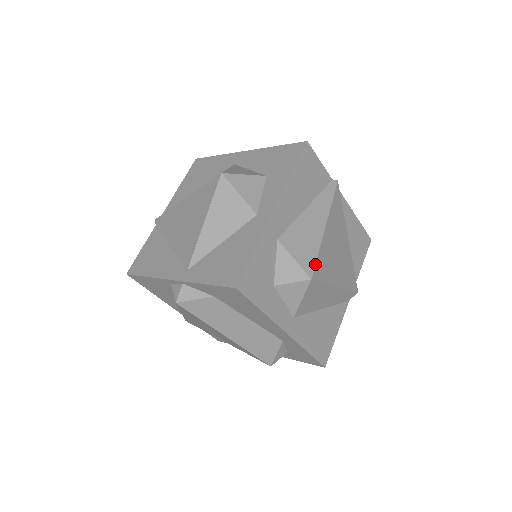
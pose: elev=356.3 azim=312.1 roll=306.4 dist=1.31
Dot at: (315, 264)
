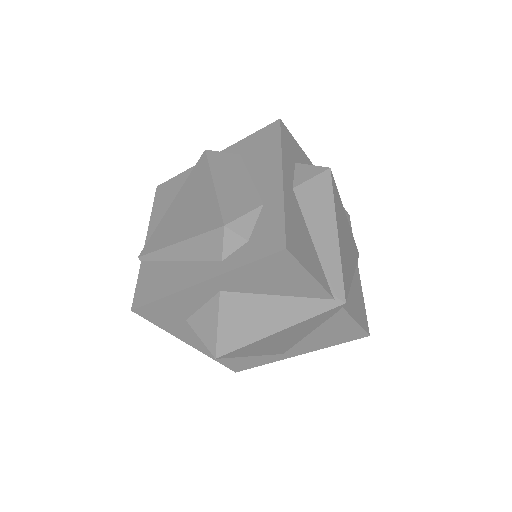
Dot at: occluded
